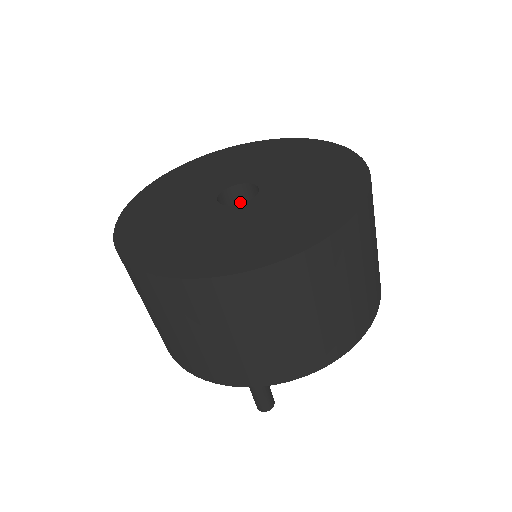
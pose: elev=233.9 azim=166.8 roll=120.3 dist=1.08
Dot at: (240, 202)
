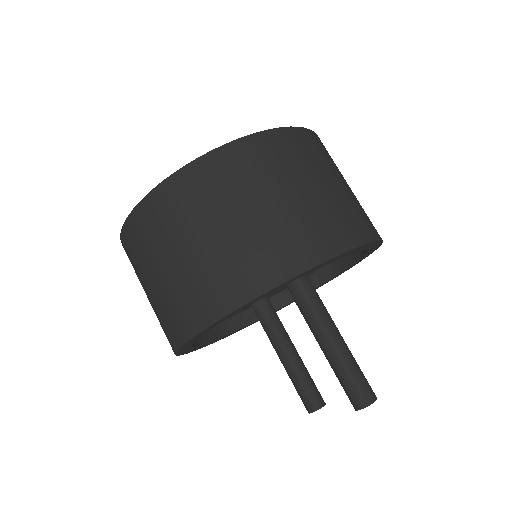
Dot at: occluded
